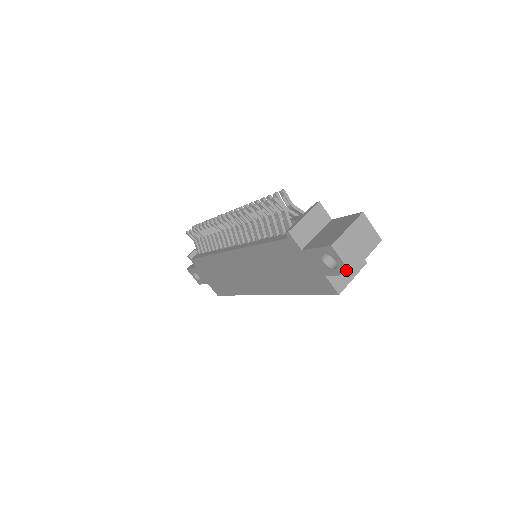
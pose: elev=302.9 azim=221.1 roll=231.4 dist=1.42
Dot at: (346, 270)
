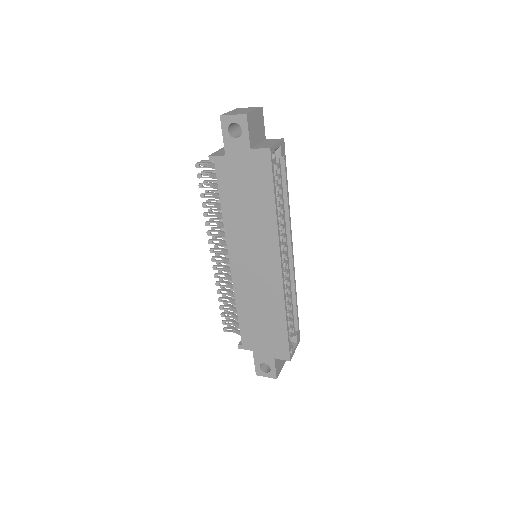
Dot at: (242, 117)
